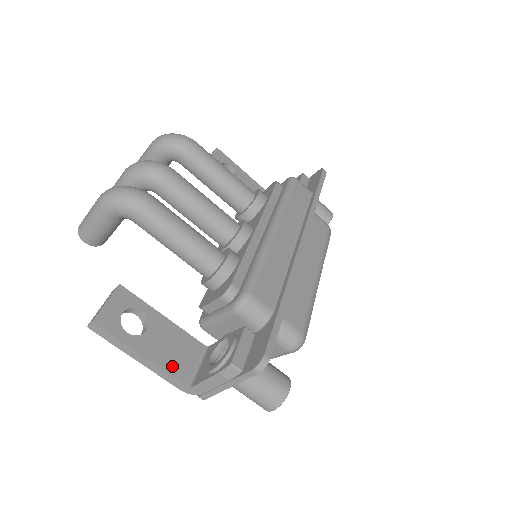
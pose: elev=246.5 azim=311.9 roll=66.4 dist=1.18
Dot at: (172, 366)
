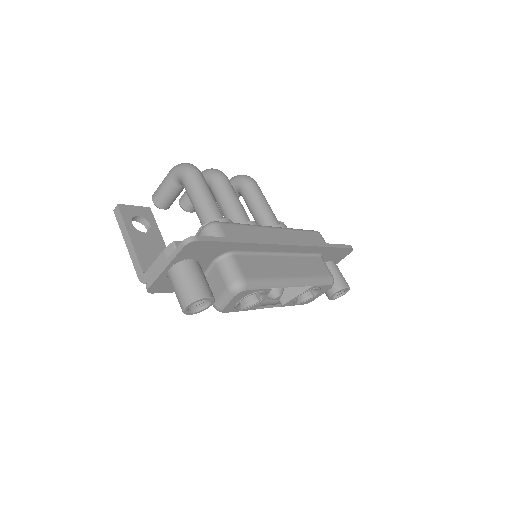
Dot at: (143, 257)
